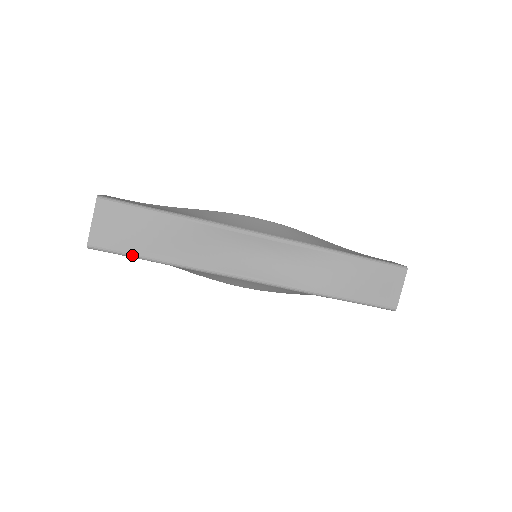
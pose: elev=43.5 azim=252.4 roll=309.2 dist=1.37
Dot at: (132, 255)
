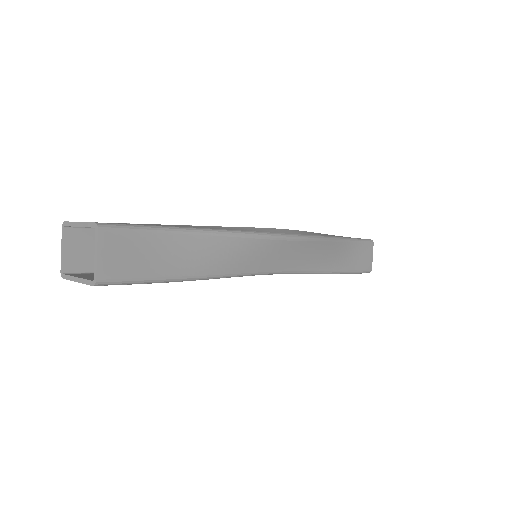
Dot at: occluded
